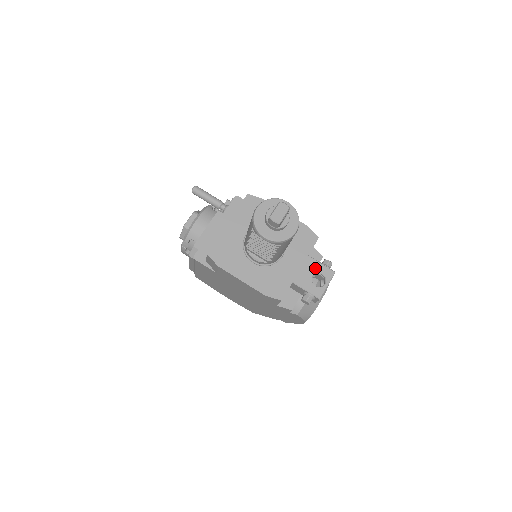
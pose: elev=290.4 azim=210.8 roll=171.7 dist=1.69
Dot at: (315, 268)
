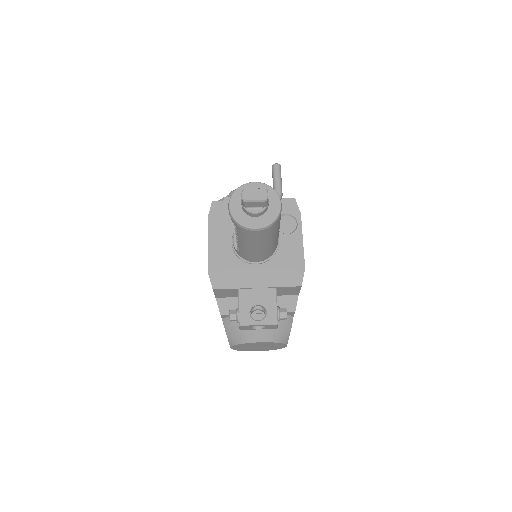
Dot at: (268, 301)
